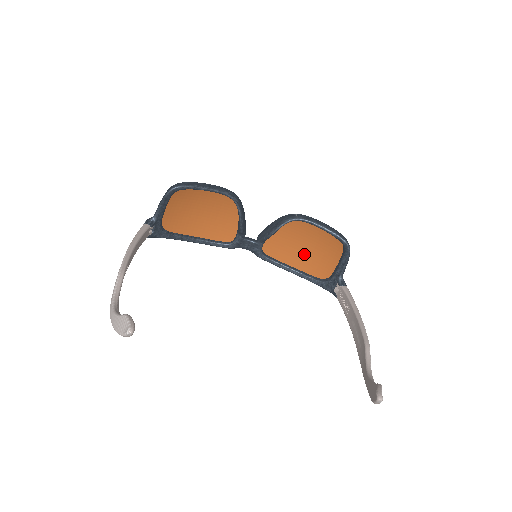
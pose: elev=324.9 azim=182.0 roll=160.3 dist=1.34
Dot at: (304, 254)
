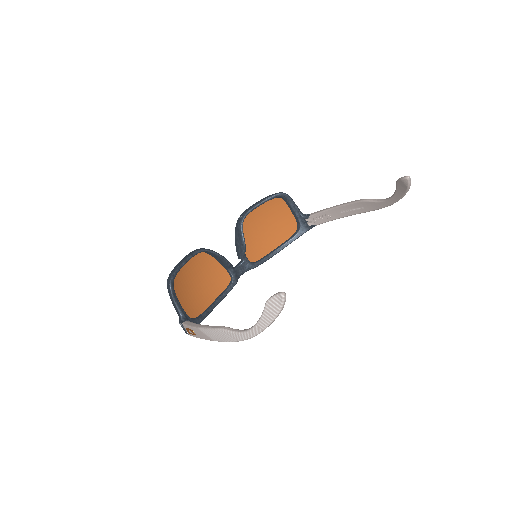
Dot at: (270, 234)
